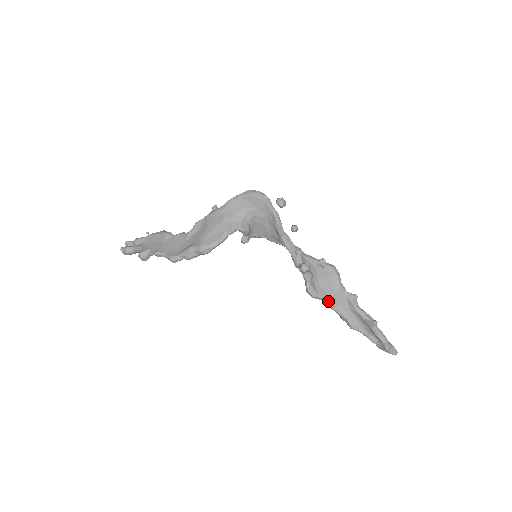
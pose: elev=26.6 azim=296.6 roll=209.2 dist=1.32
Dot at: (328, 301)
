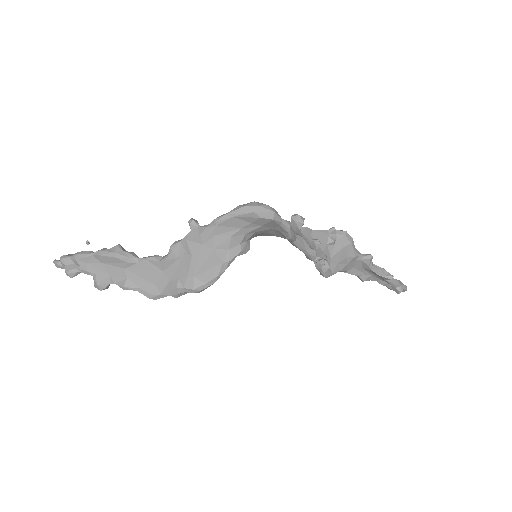
Dot at: (341, 271)
